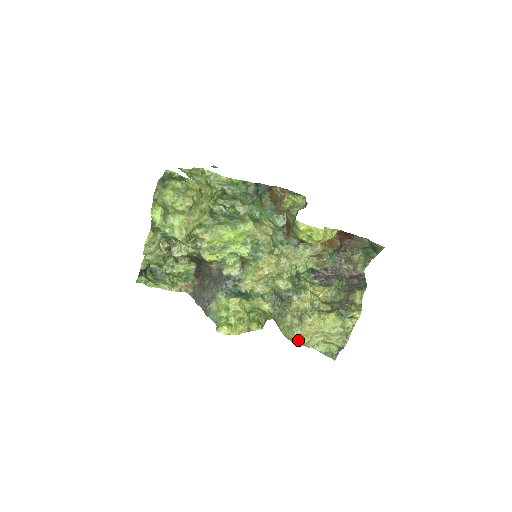
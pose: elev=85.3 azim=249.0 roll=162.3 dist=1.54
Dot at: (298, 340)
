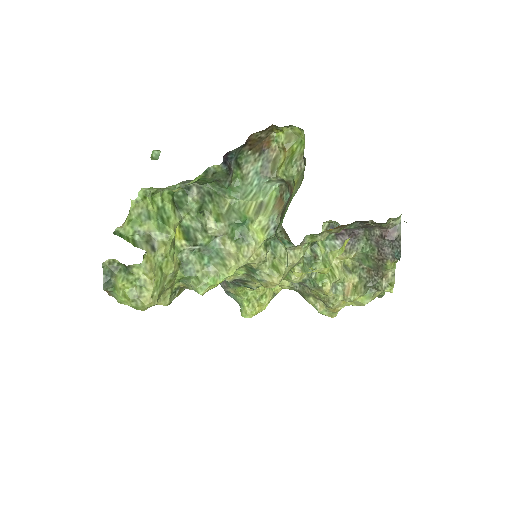
Dot at: occluded
